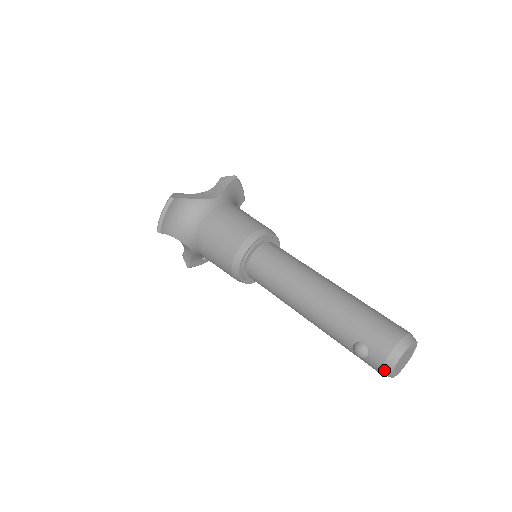
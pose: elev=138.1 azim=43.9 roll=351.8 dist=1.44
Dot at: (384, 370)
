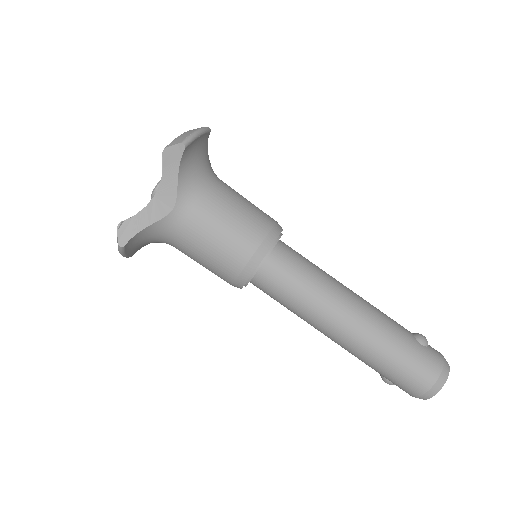
Dot at: occluded
